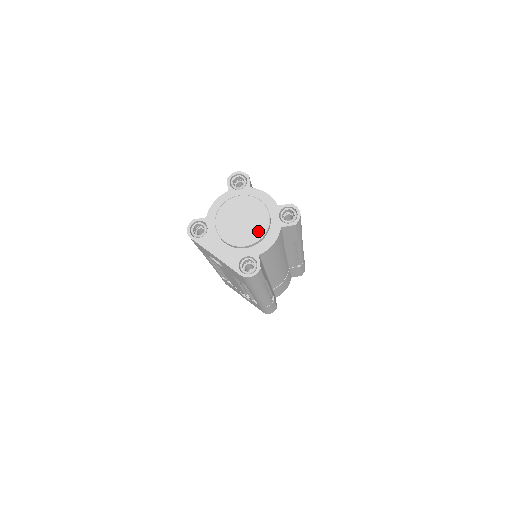
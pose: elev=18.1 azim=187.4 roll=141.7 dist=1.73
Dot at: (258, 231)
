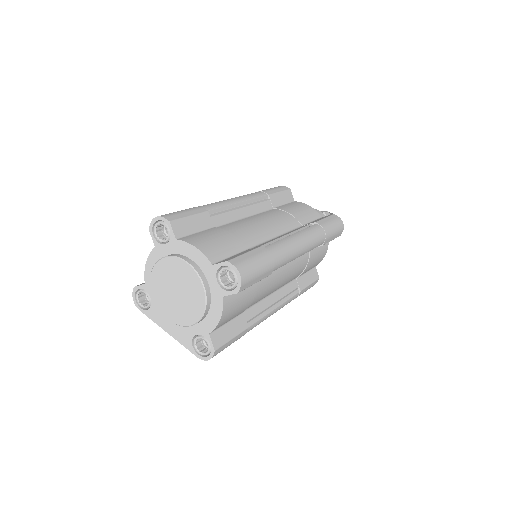
Dot at: (196, 307)
